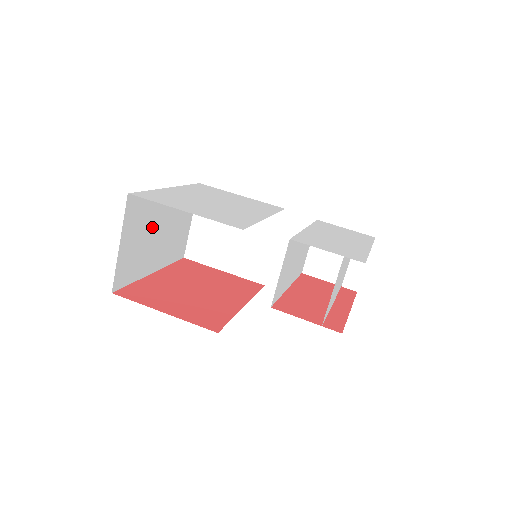
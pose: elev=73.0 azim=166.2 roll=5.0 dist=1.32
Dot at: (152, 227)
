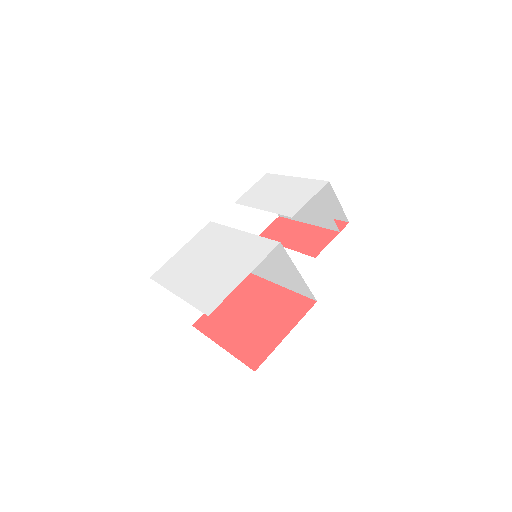
Dot at: occluded
